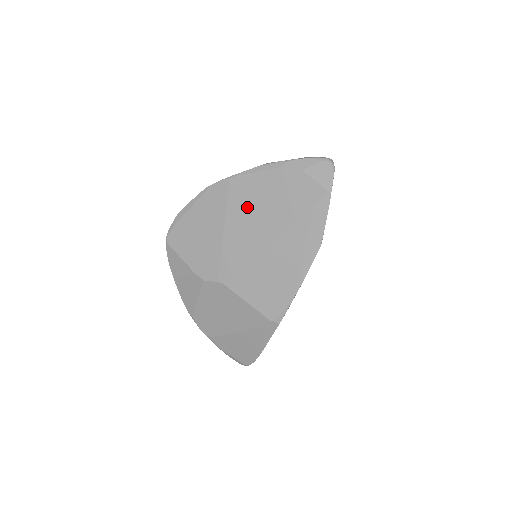
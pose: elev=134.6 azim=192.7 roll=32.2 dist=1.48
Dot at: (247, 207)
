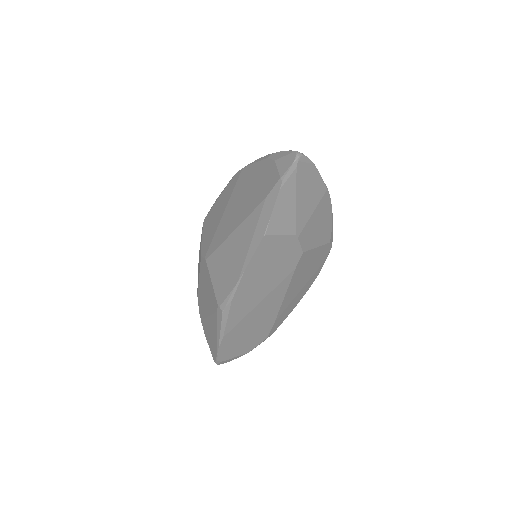
Dot at: (240, 193)
